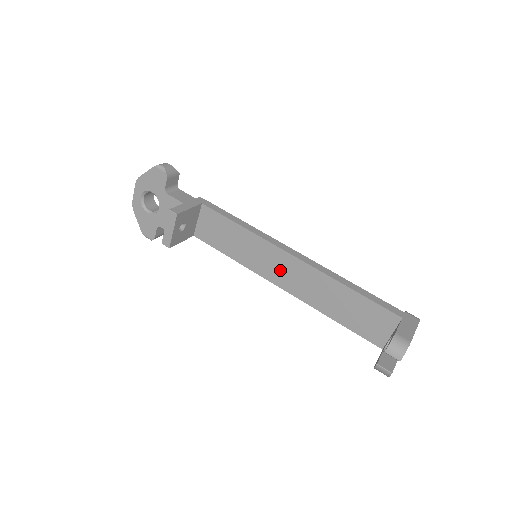
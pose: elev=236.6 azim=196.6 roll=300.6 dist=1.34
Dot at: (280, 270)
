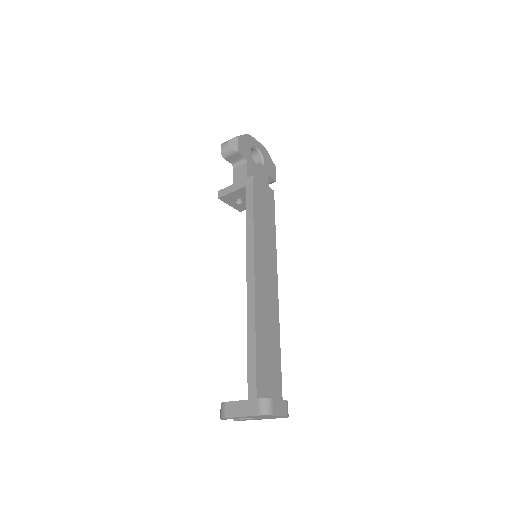
Dot at: occluded
